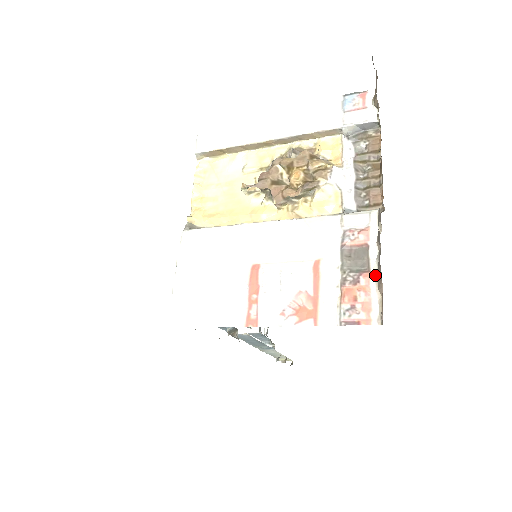
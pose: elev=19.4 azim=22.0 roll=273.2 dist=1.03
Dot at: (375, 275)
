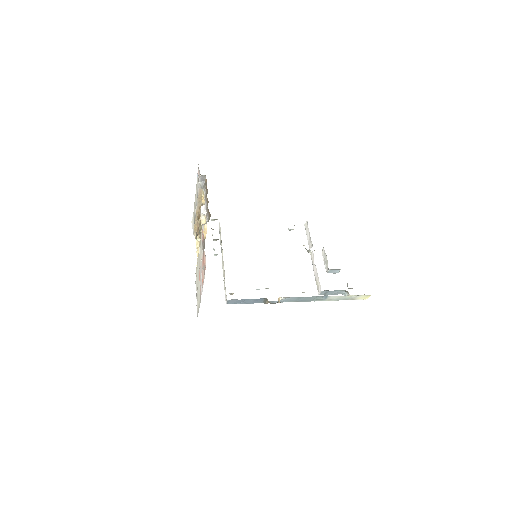
Dot at: occluded
